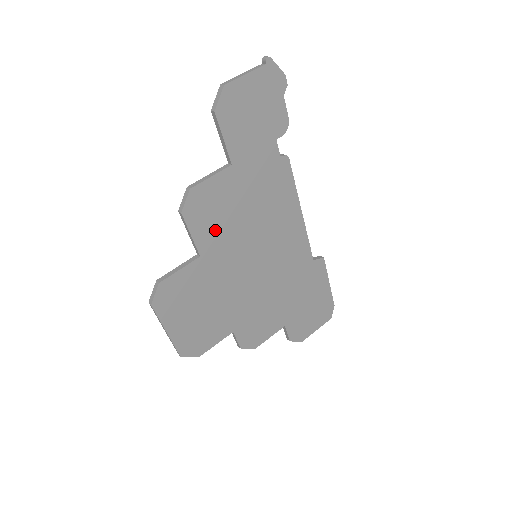
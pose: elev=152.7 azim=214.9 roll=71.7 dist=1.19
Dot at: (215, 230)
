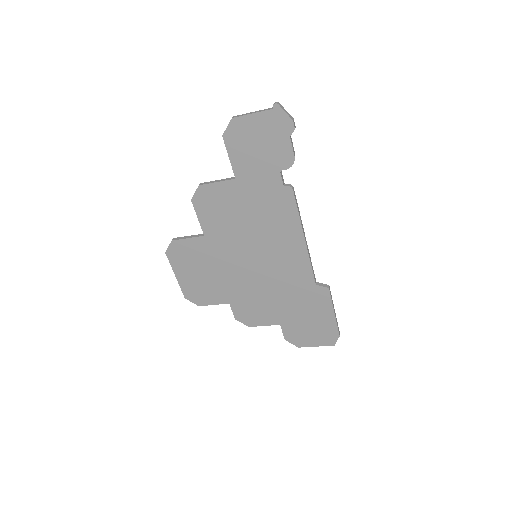
Dot at: (218, 222)
